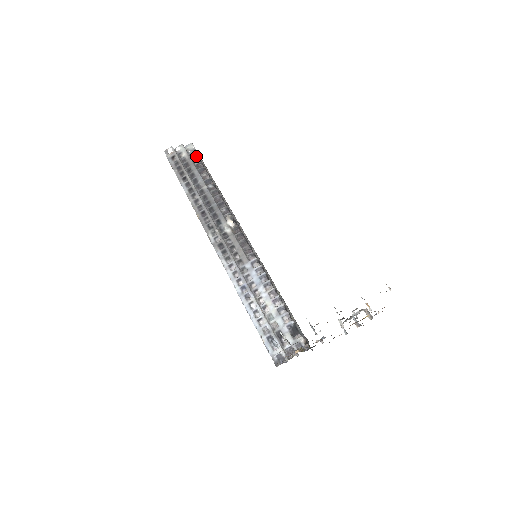
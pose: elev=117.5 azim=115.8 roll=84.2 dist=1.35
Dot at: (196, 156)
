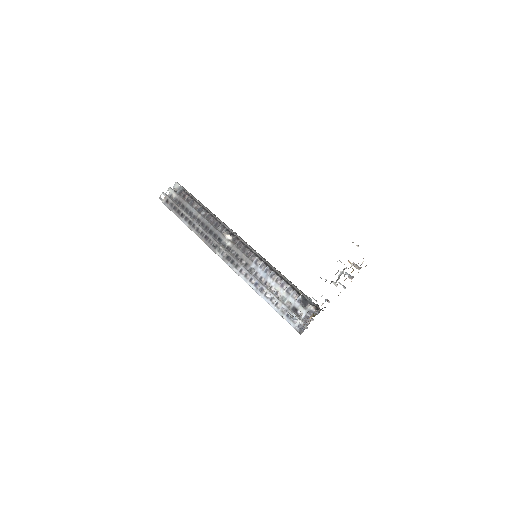
Dot at: (183, 193)
